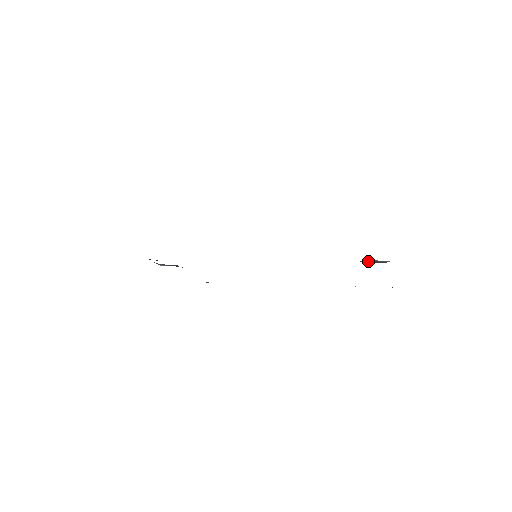
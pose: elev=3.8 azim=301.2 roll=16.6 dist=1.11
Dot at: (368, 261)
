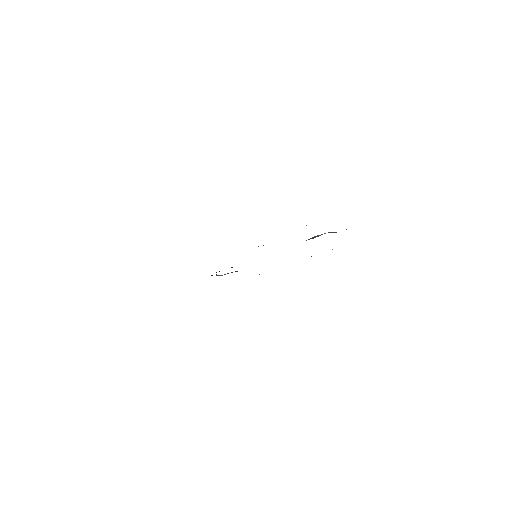
Dot at: occluded
